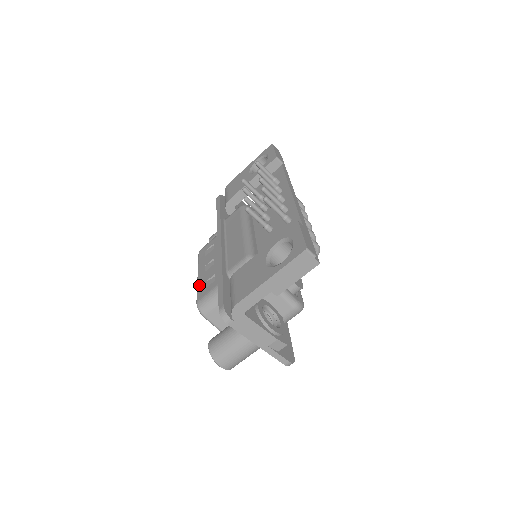
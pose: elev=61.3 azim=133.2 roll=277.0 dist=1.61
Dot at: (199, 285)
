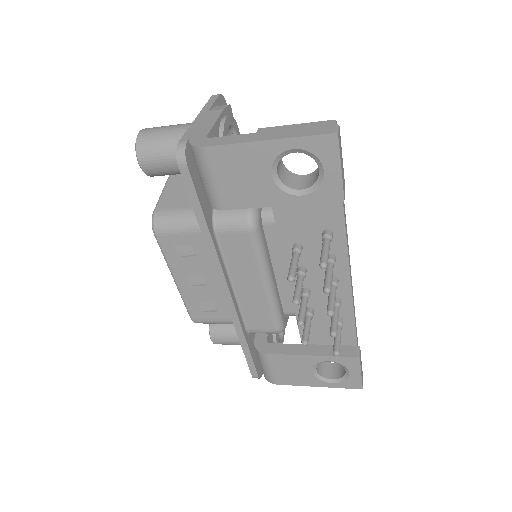
Dot at: (187, 301)
